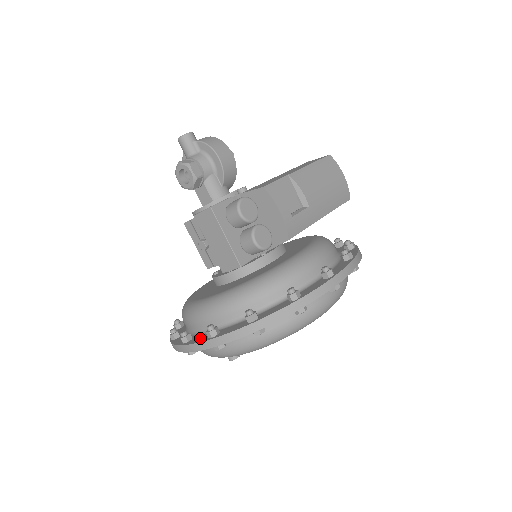
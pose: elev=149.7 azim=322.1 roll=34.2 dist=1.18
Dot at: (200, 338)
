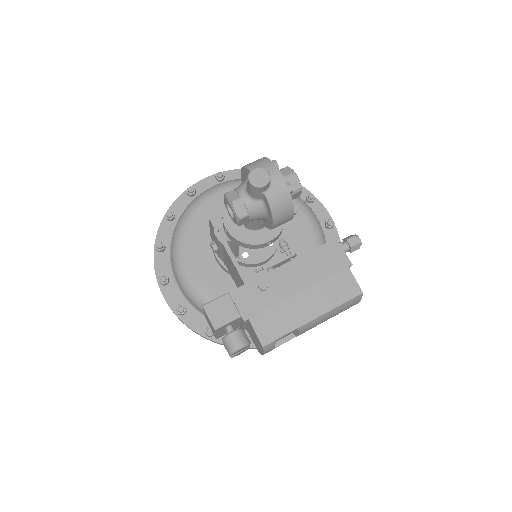
Dot at: (172, 297)
